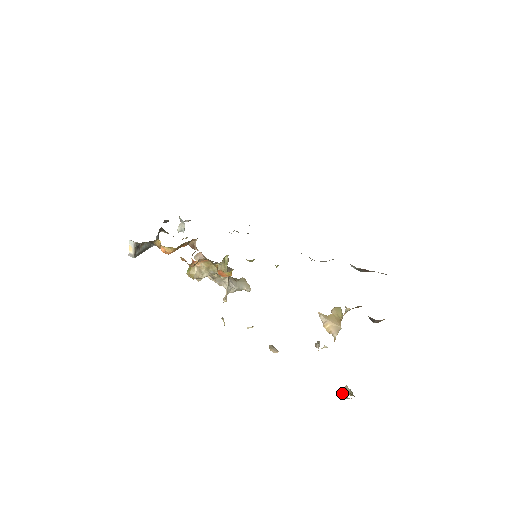
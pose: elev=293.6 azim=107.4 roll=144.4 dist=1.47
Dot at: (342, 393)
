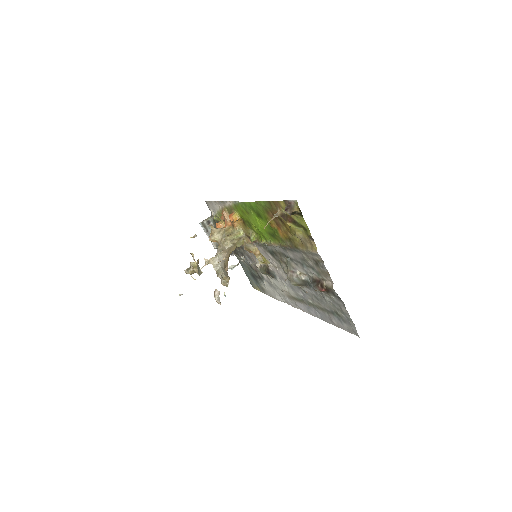
Dot at: occluded
